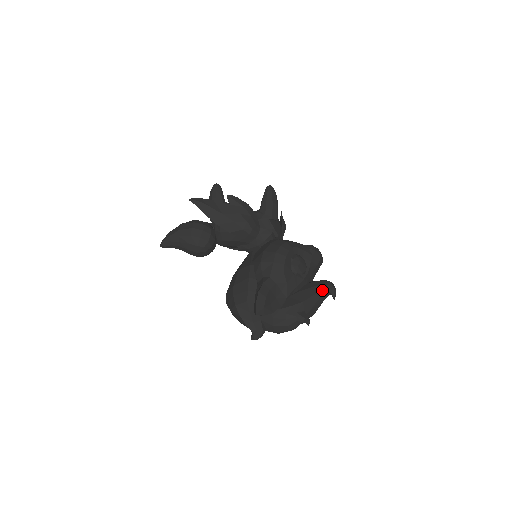
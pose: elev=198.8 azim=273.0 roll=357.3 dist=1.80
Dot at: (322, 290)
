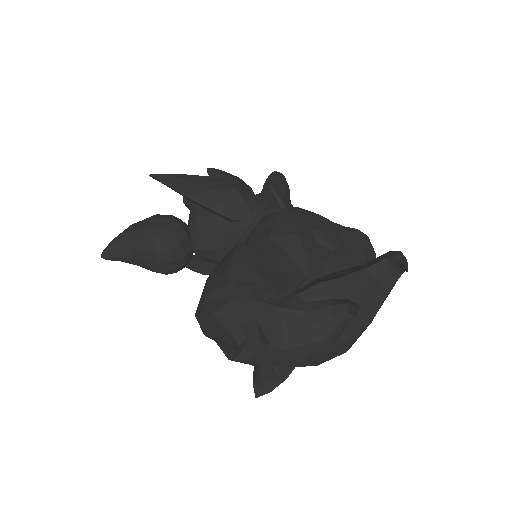
Dot at: (378, 261)
